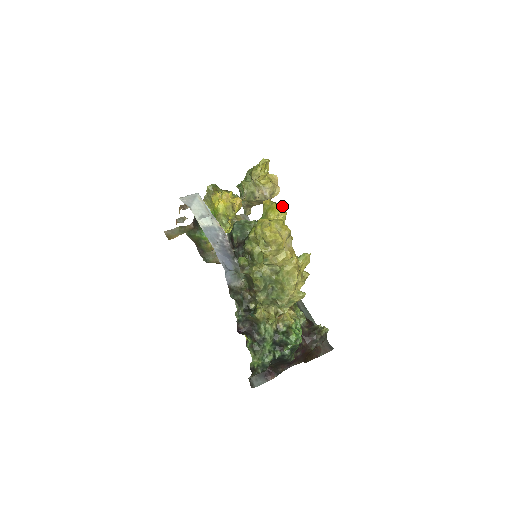
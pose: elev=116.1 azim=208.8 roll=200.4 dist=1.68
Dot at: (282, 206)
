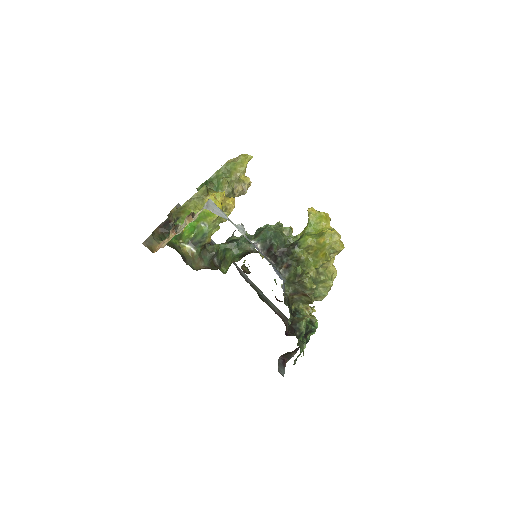
Dot at: (328, 214)
